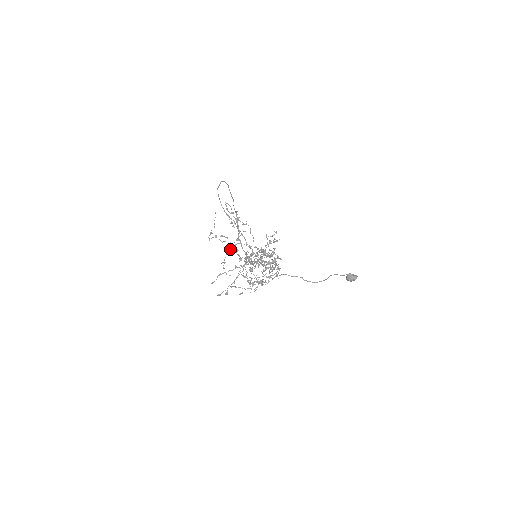
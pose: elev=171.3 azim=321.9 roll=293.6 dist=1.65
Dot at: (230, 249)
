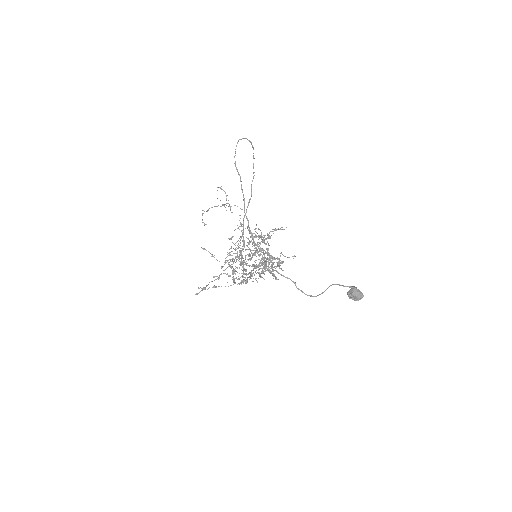
Dot at: (222, 204)
